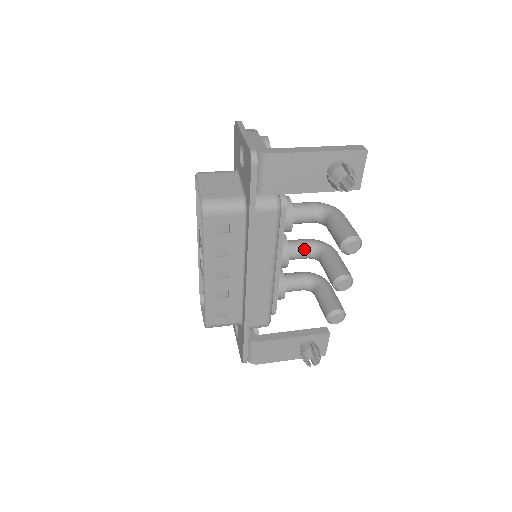
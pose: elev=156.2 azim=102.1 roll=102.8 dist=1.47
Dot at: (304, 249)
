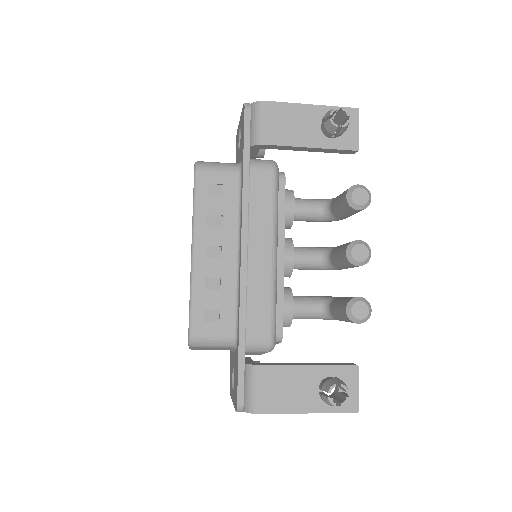
Dot at: (312, 251)
